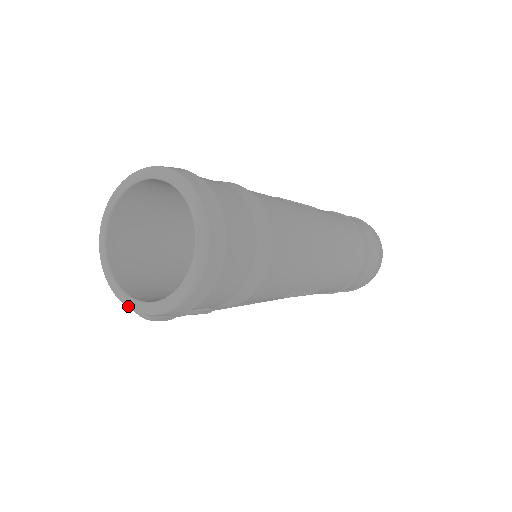
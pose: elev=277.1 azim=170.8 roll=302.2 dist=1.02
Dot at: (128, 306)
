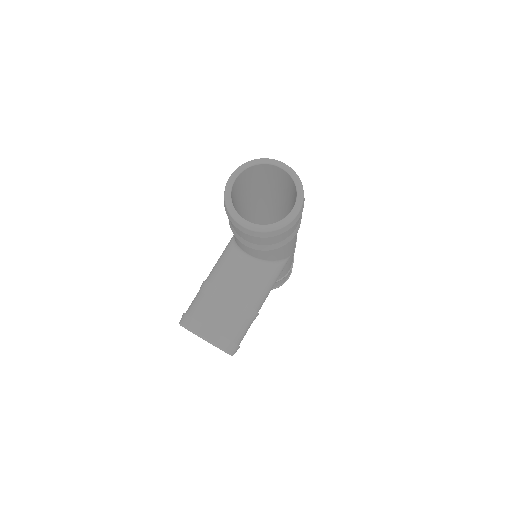
Dot at: (282, 225)
